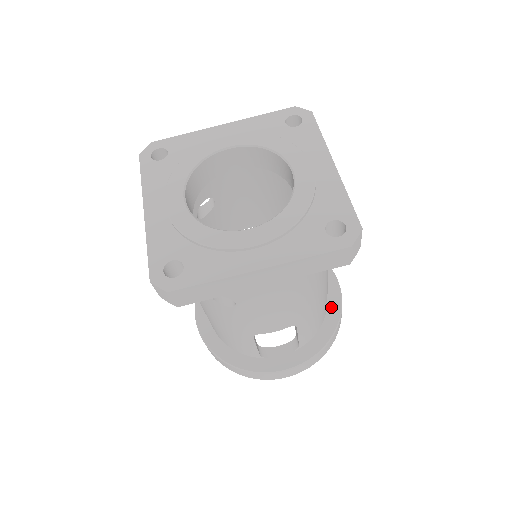
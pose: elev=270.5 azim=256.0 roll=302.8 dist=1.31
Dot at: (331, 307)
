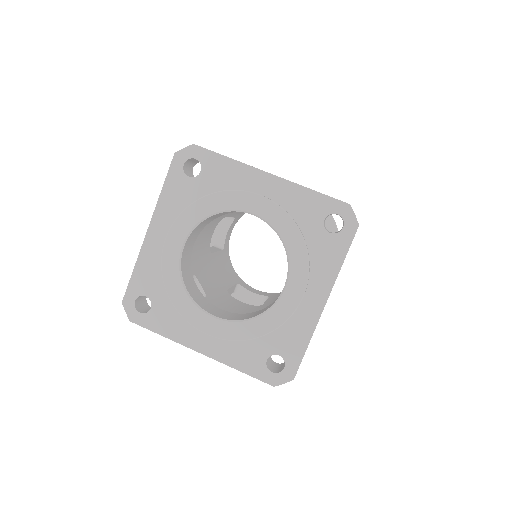
Dot at: occluded
